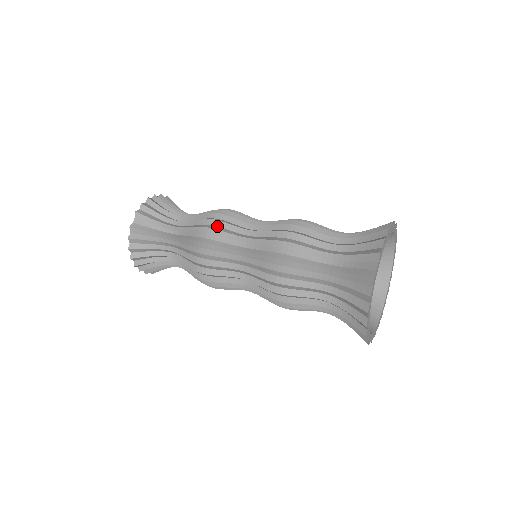
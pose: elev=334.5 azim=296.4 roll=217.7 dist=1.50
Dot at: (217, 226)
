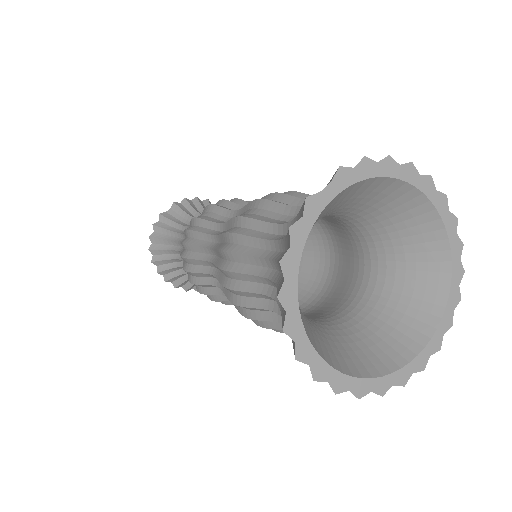
Dot at: (221, 205)
